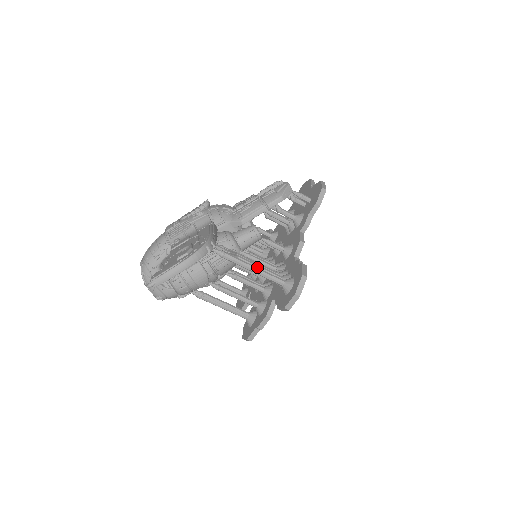
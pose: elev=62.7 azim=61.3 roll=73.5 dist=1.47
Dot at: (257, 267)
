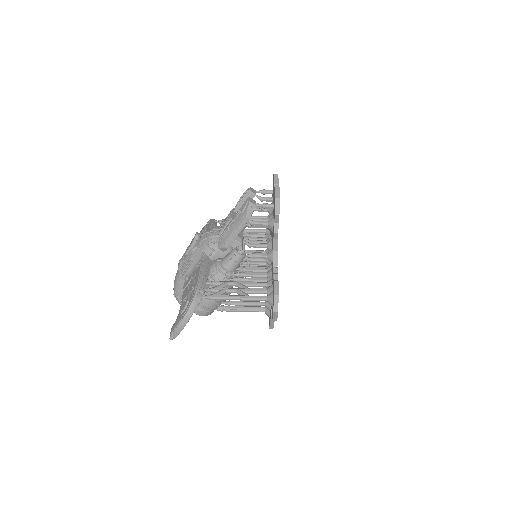
Dot at: (241, 296)
